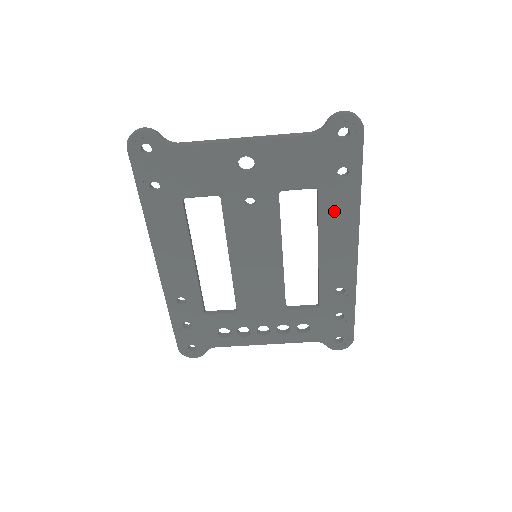
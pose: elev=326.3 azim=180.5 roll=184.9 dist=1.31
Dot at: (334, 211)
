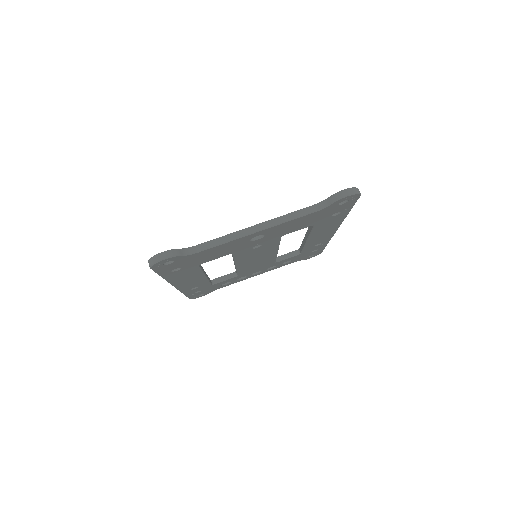
Dot at: (324, 226)
